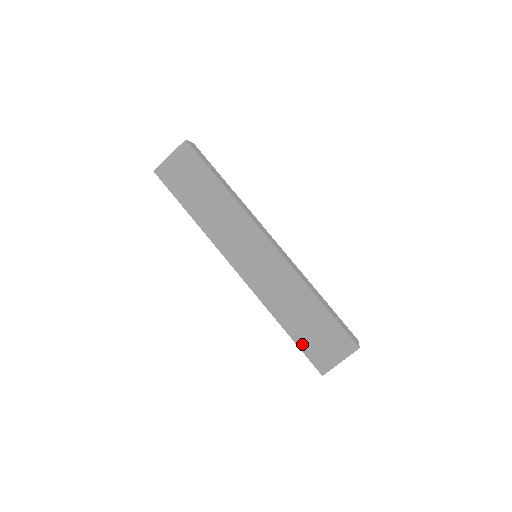
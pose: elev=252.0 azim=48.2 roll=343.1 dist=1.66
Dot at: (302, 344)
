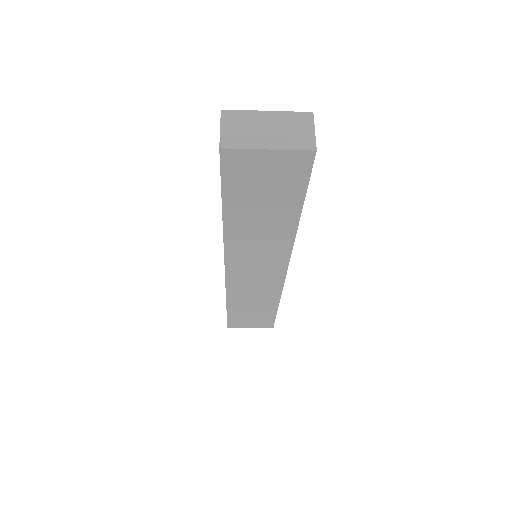
Dot at: (232, 315)
